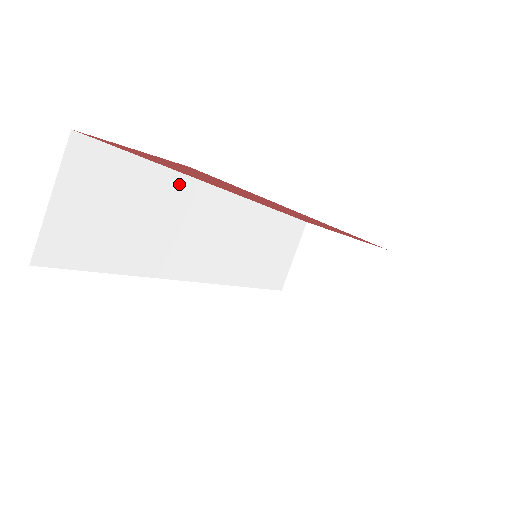
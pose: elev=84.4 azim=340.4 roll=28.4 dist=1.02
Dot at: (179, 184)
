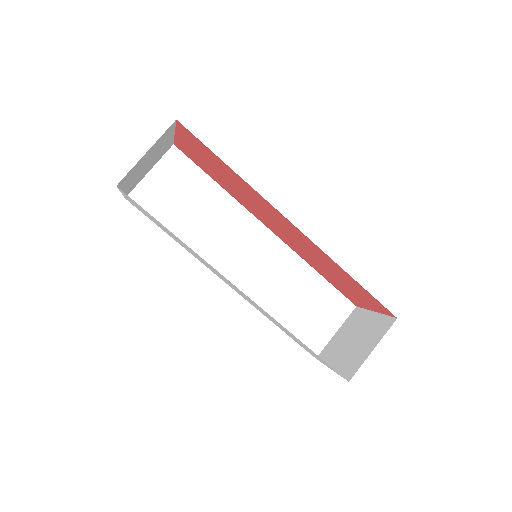
Dot at: (230, 204)
